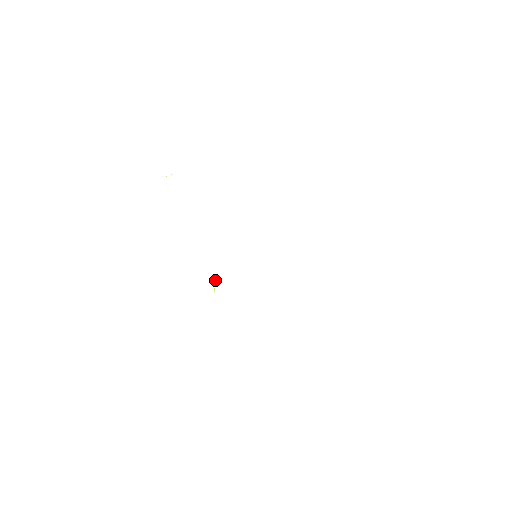
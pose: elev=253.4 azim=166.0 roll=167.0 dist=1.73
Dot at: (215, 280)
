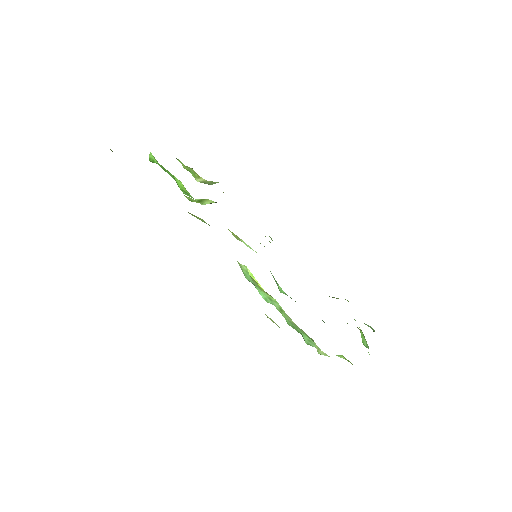
Dot at: occluded
